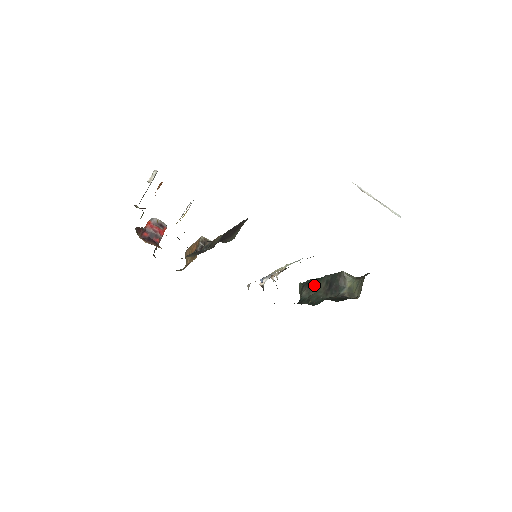
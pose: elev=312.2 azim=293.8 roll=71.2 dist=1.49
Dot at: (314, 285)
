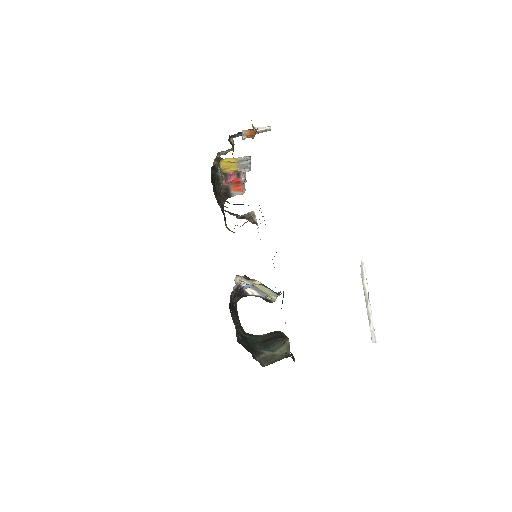
Dot at: (272, 333)
